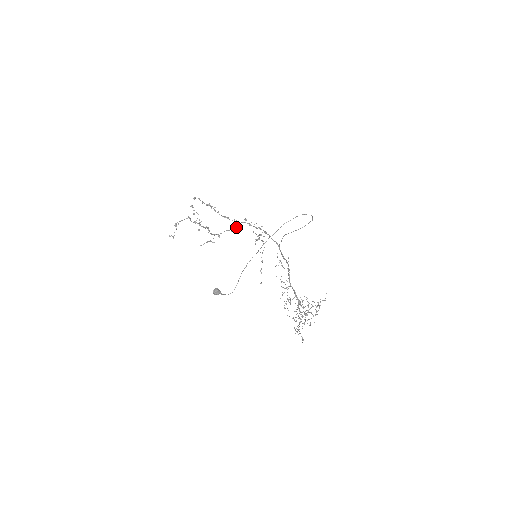
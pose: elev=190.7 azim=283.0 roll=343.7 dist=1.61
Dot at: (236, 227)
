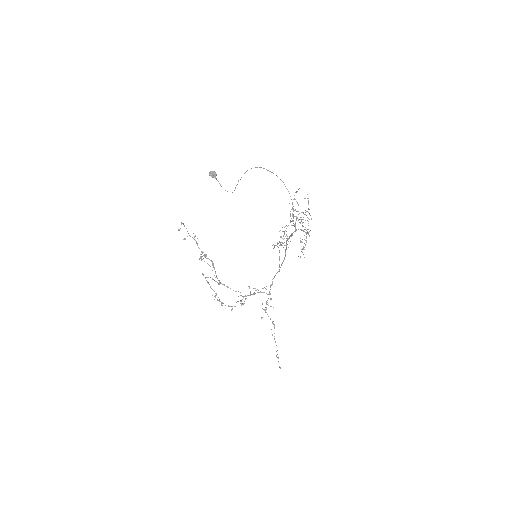
Dot at: (242, 296)
